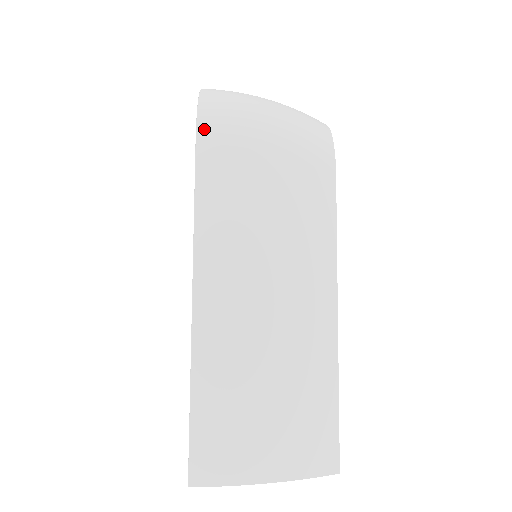
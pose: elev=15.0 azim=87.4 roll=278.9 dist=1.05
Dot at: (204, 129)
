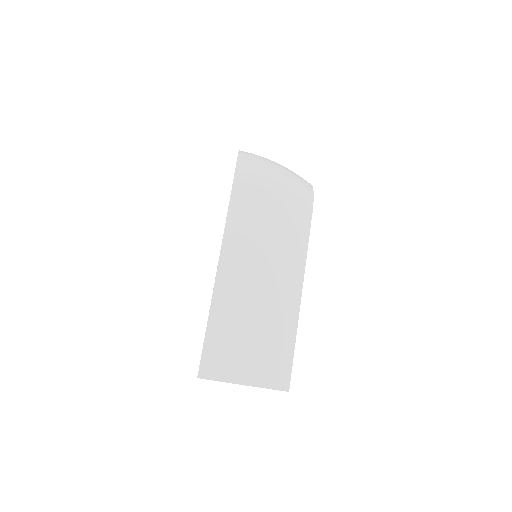
Dot at: (239, 173)
